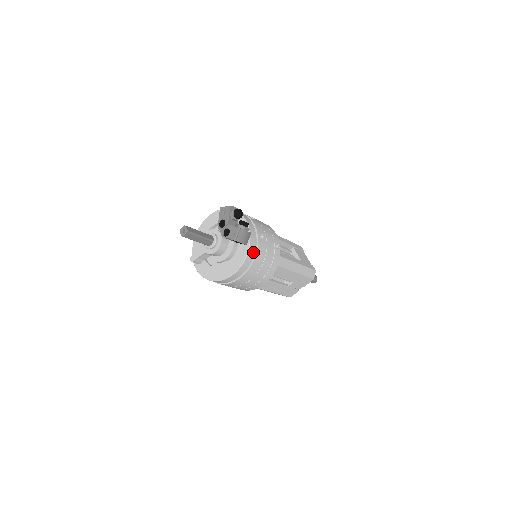
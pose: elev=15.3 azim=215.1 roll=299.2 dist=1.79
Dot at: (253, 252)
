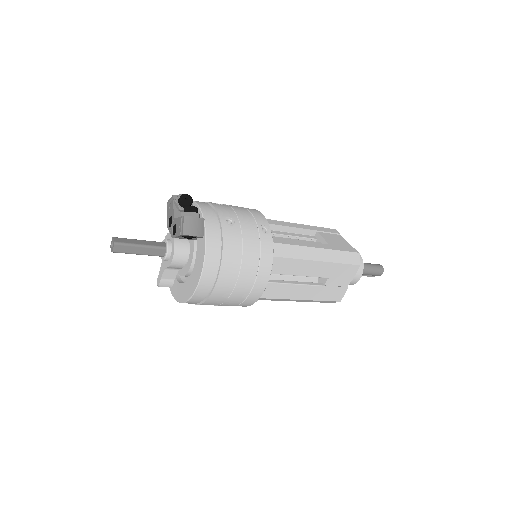
Dot at: (216, 244)
